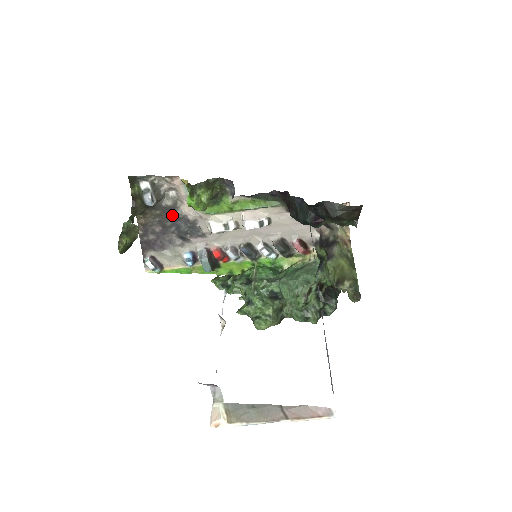
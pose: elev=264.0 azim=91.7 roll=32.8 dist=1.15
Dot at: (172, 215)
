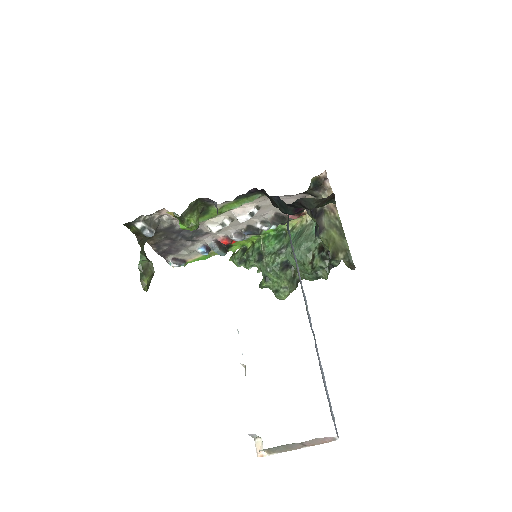
Dot at: (173, 231)
